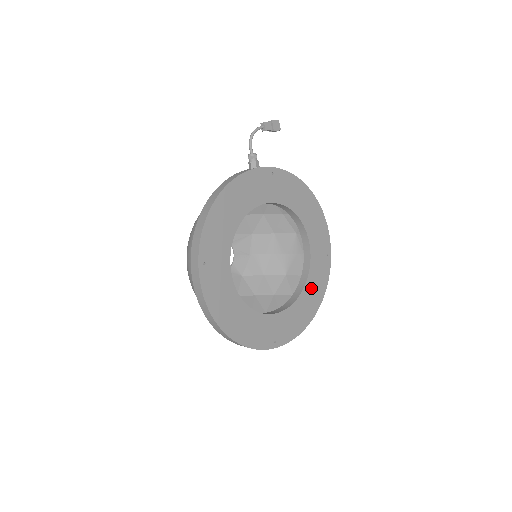
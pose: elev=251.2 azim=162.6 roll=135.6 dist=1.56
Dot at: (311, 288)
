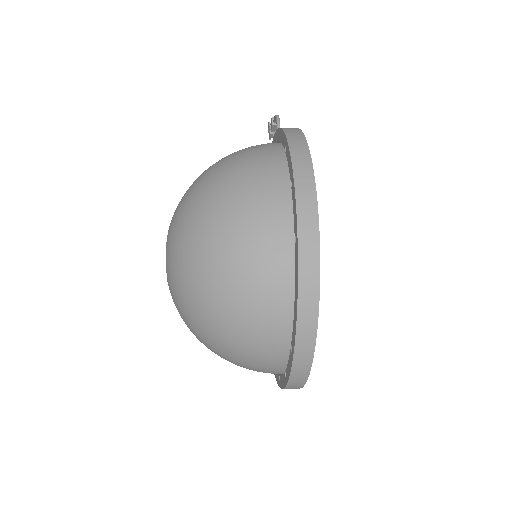
Dot at: occluded
